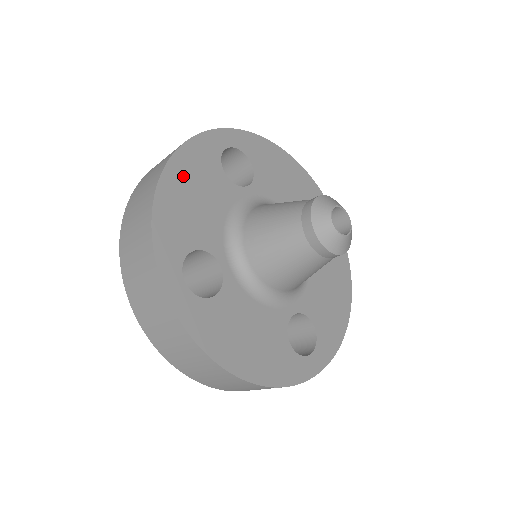
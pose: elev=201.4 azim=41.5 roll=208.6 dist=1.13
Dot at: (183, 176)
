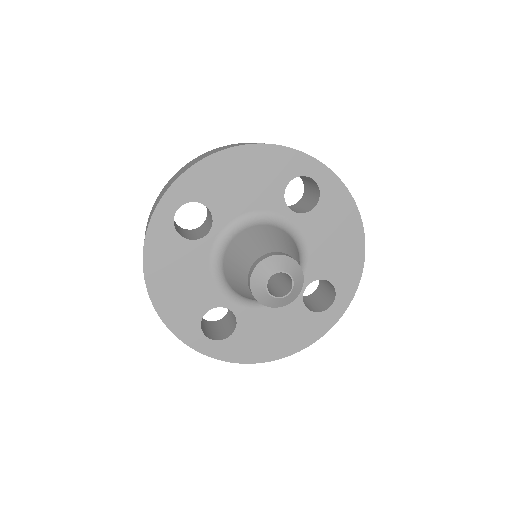
Dot at: (161, 276)
